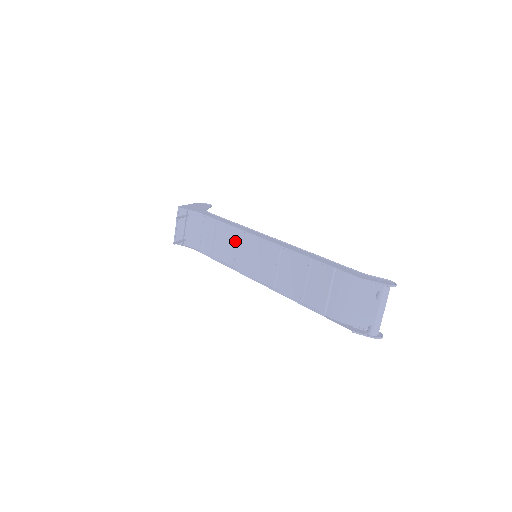
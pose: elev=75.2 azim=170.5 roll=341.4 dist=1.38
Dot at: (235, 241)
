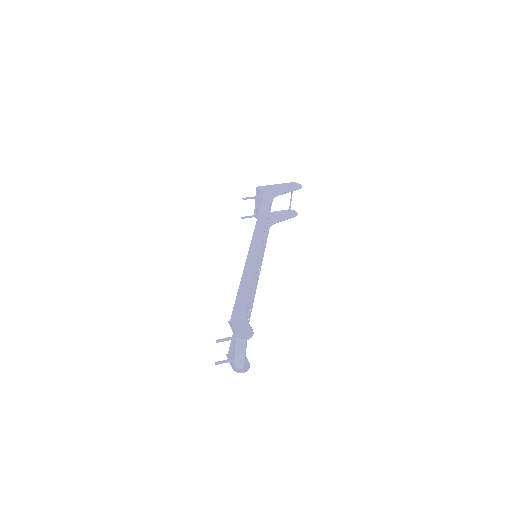
Dot at: occluded
